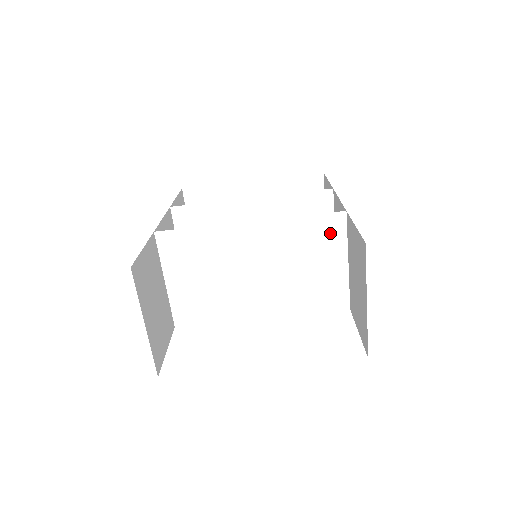
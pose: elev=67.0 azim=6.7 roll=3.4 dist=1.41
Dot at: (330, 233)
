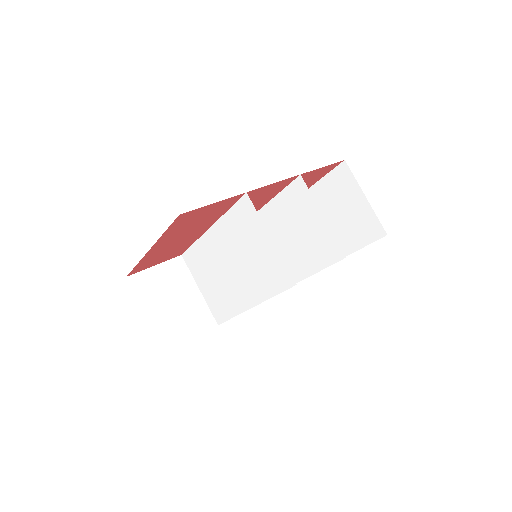
Dot at: (248, 216)
